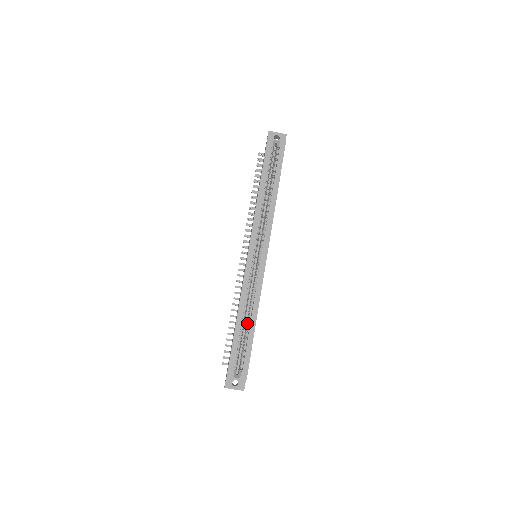
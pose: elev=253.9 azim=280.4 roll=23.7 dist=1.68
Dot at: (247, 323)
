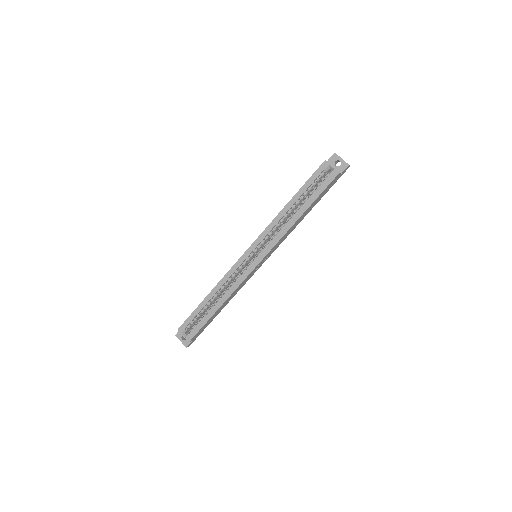
Dot at: (215, 303)
